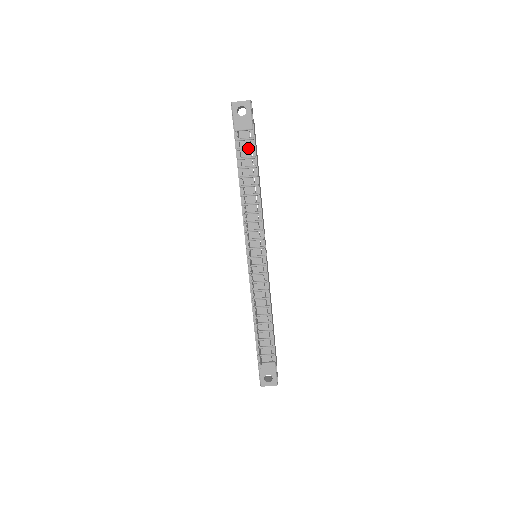
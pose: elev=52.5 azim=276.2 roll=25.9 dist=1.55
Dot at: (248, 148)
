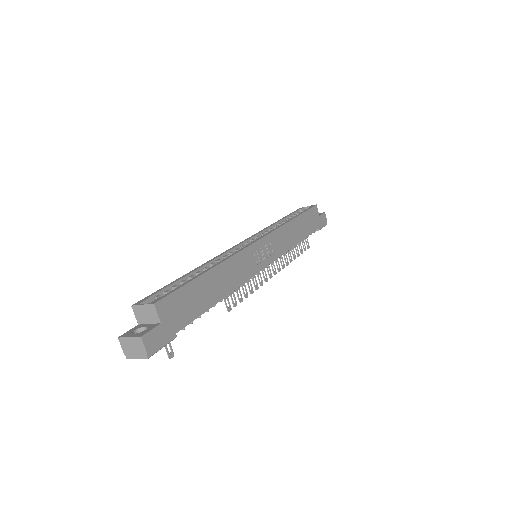
Dot at: occluded
